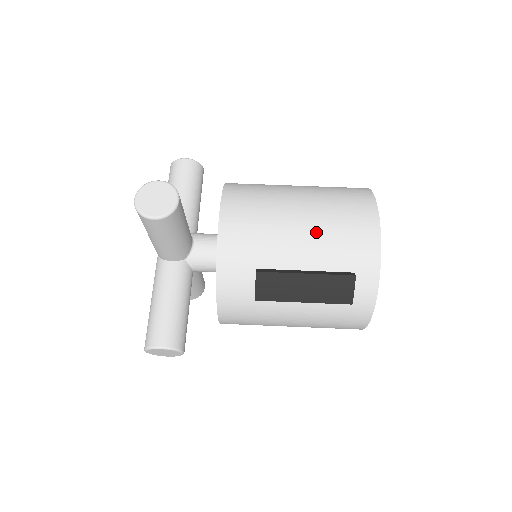
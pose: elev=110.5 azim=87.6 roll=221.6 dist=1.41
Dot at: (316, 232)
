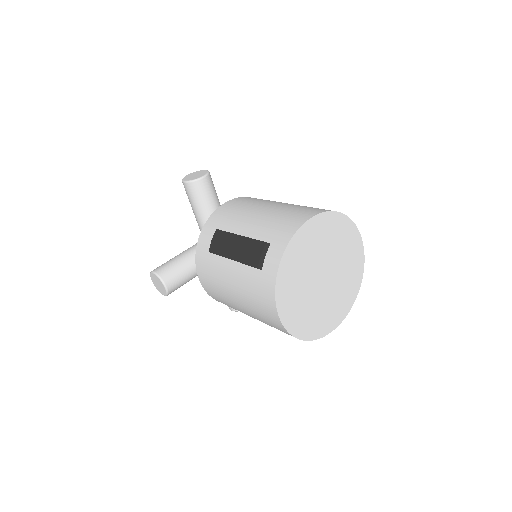
Dot at: (267, 215)
